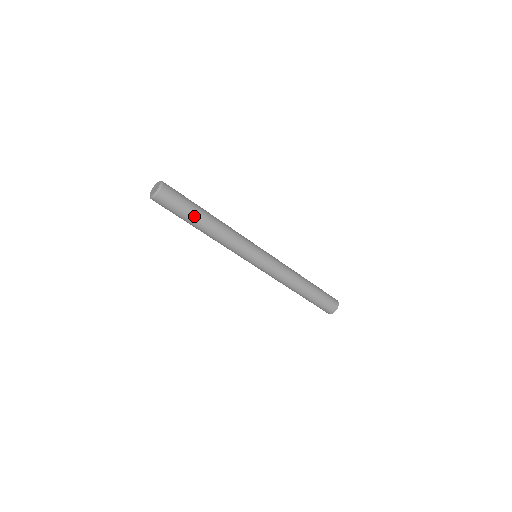
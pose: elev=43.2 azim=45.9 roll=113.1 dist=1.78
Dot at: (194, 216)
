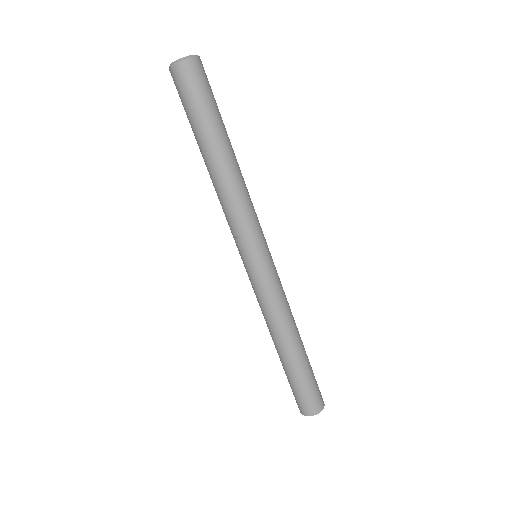
Dot at: (215, 128)
